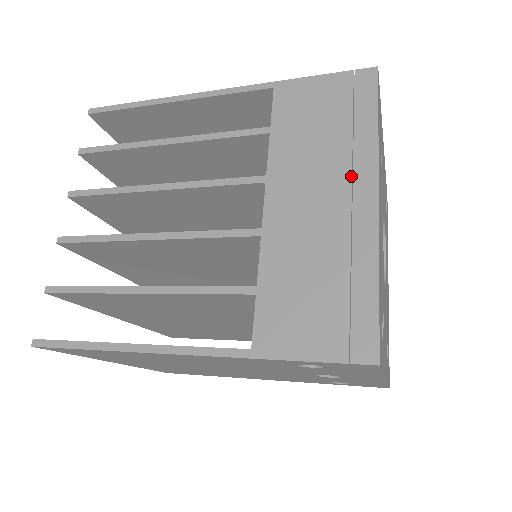
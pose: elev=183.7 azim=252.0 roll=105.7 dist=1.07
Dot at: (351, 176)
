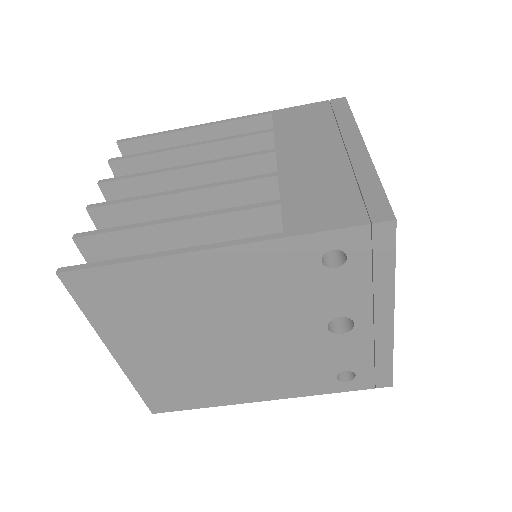
Dot at: (342, 139)
